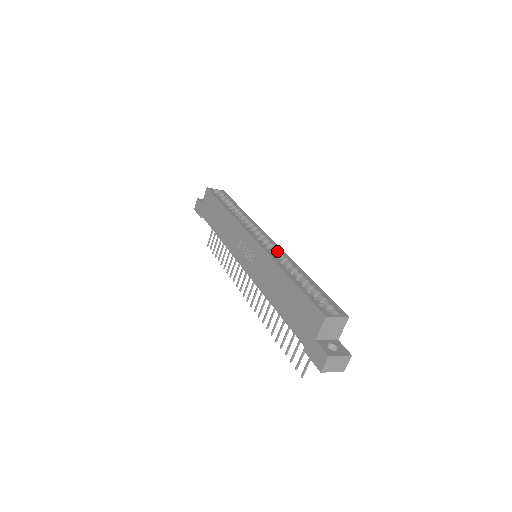
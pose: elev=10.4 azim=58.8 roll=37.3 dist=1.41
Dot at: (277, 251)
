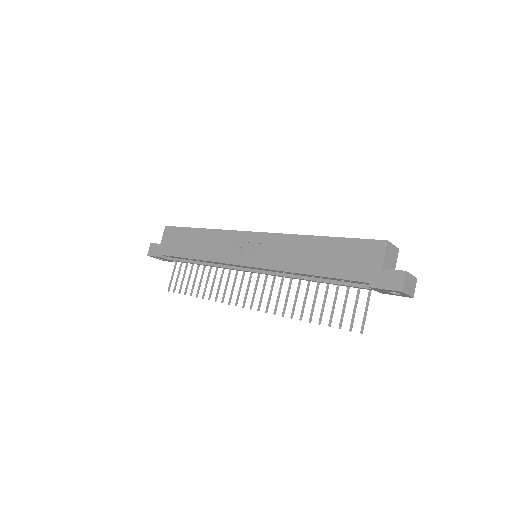
Dot at: occluded
